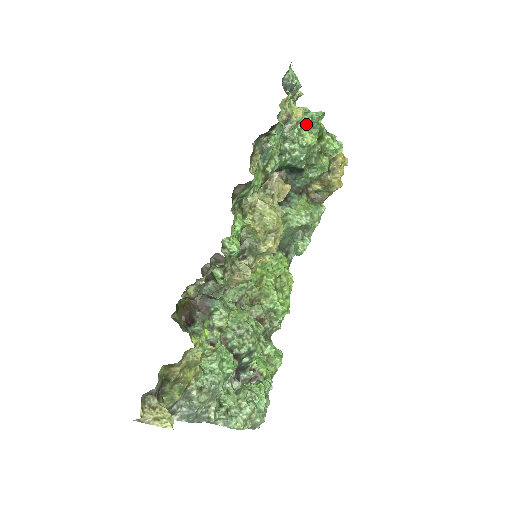
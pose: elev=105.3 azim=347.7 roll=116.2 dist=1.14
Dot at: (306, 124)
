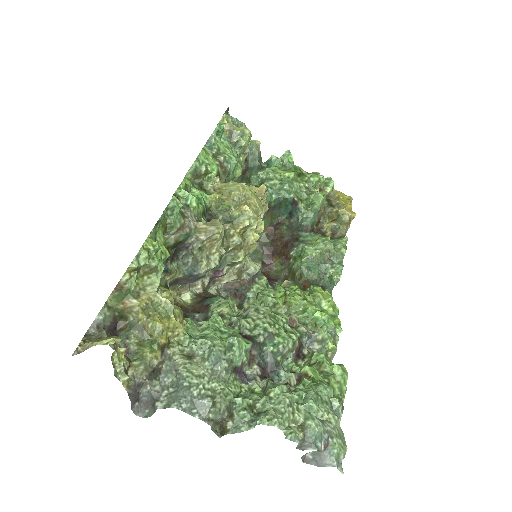
Dot at: (279, 167)
